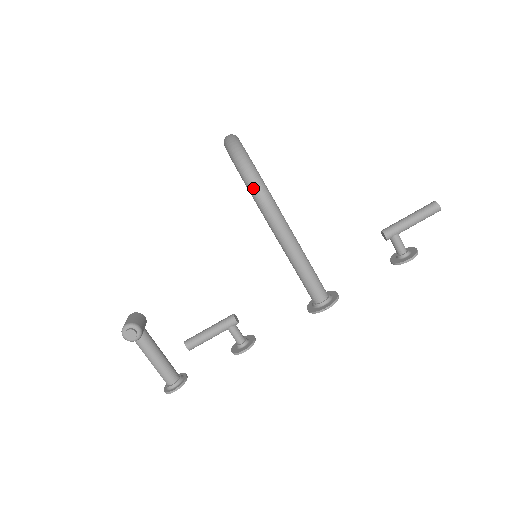
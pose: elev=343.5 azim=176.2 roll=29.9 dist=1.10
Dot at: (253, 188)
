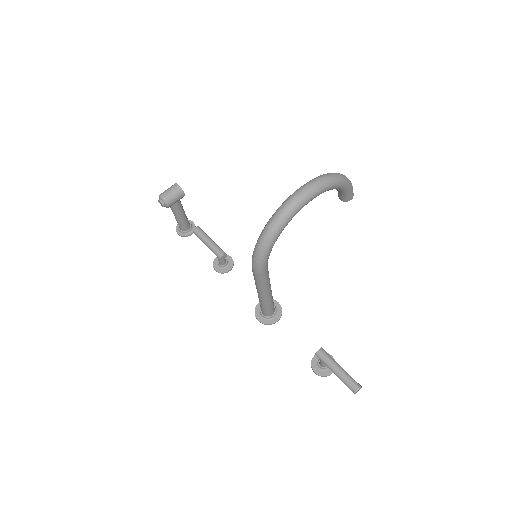
Dot at: (253, 259)
